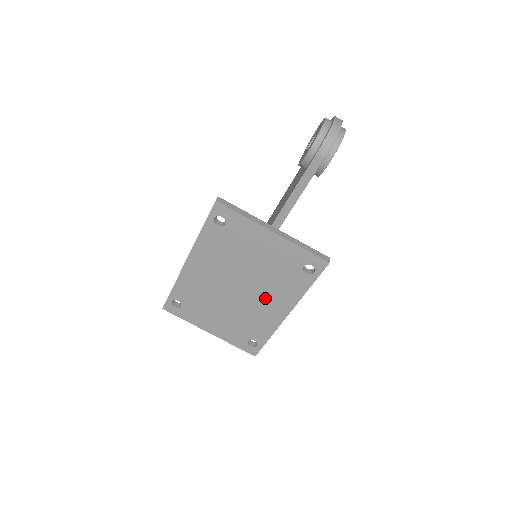
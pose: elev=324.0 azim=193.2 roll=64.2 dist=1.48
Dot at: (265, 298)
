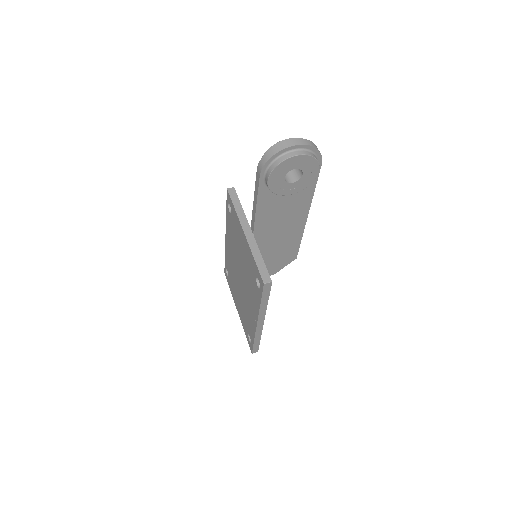
Dot at: (249, 297)
